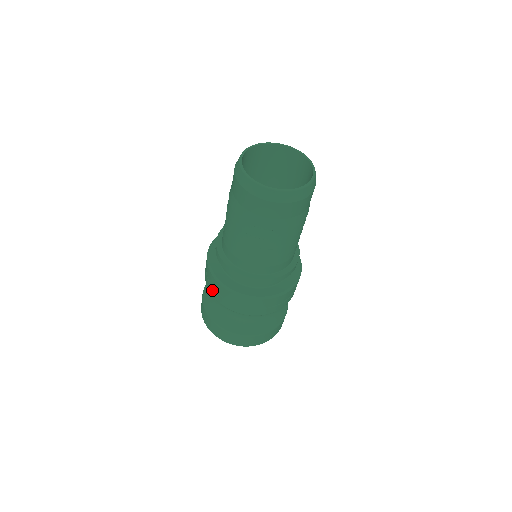
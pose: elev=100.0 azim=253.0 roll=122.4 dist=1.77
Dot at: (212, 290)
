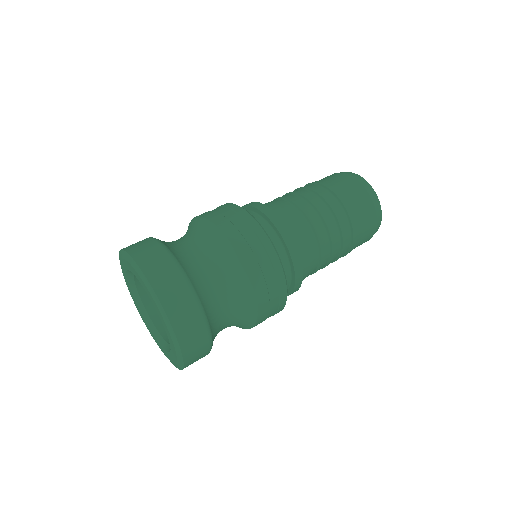
Dot at: occluded
